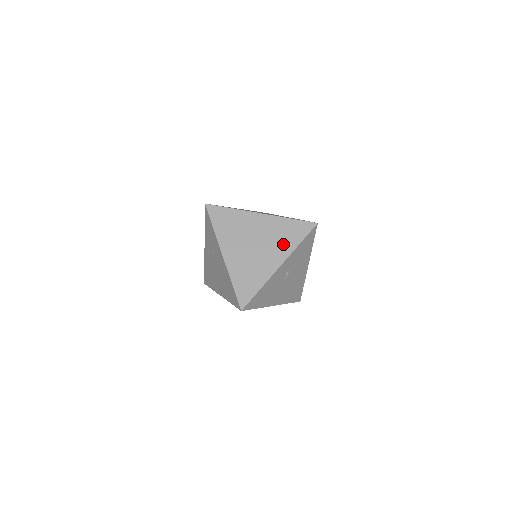
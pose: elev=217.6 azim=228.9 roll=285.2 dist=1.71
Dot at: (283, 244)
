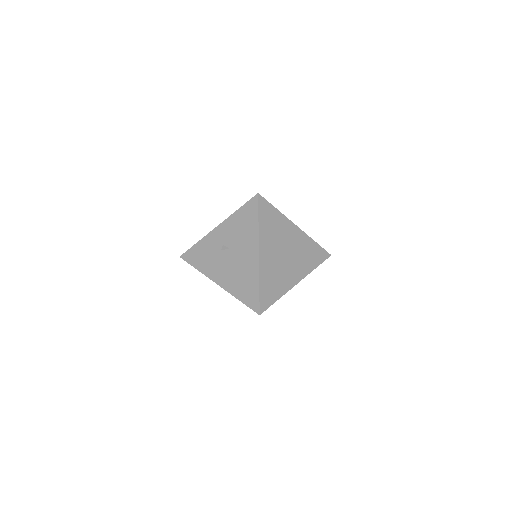
Dot at: occluded
